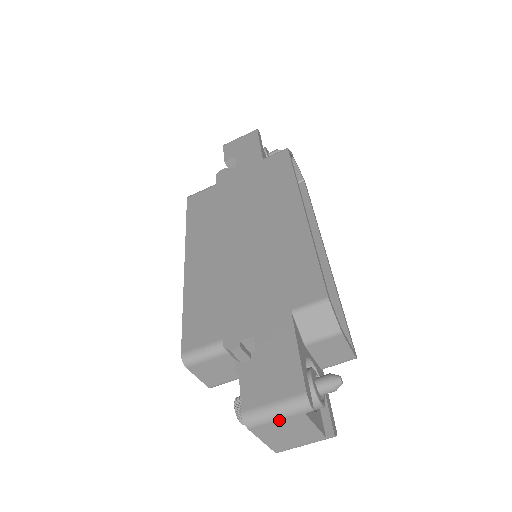
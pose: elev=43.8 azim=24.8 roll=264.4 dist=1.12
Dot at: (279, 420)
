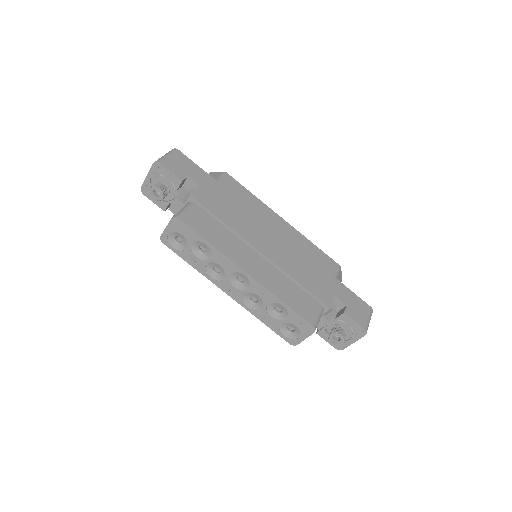
Dot at: occluded
